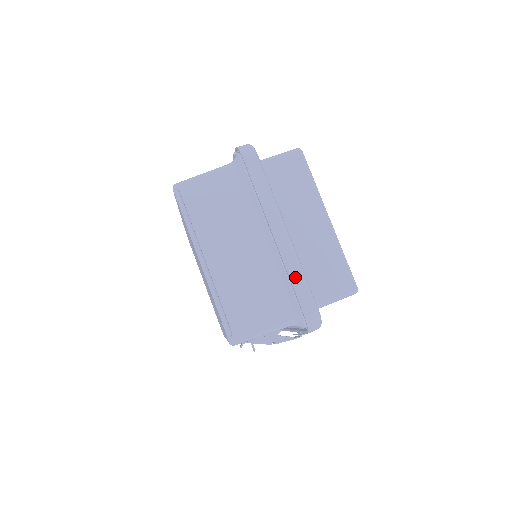
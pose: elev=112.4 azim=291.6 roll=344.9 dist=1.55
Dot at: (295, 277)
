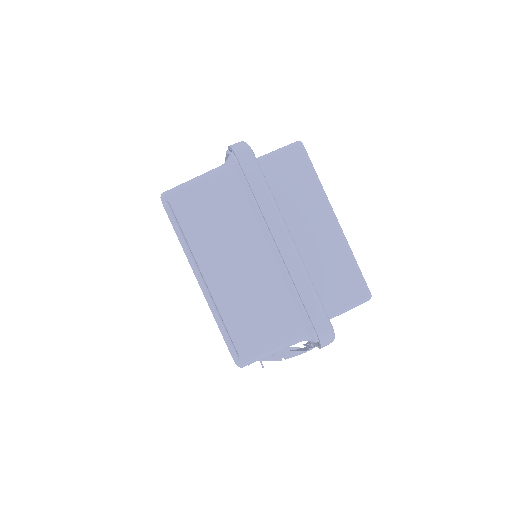
Dot at: (304, 291)
